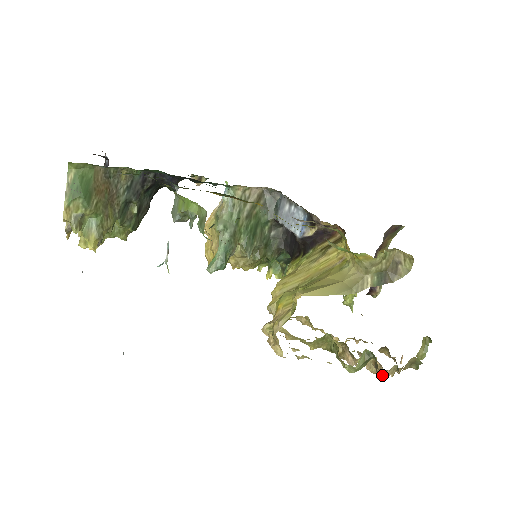
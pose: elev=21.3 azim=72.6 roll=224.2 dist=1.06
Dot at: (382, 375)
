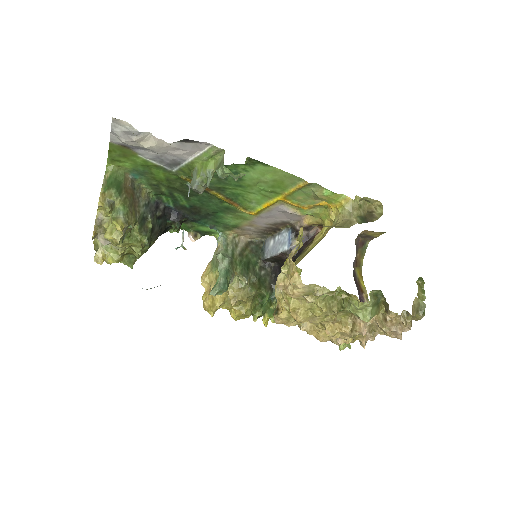
Dot at: (397, 336)
